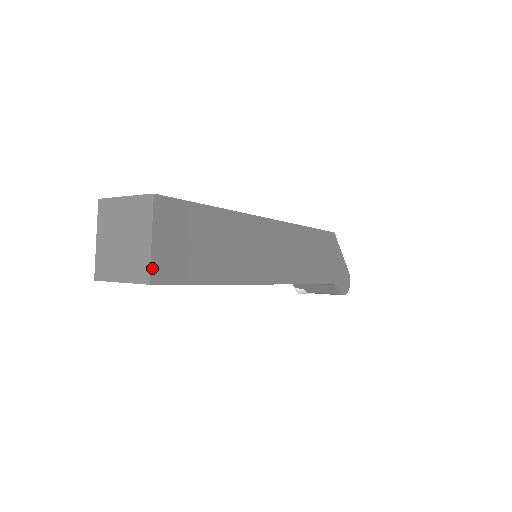
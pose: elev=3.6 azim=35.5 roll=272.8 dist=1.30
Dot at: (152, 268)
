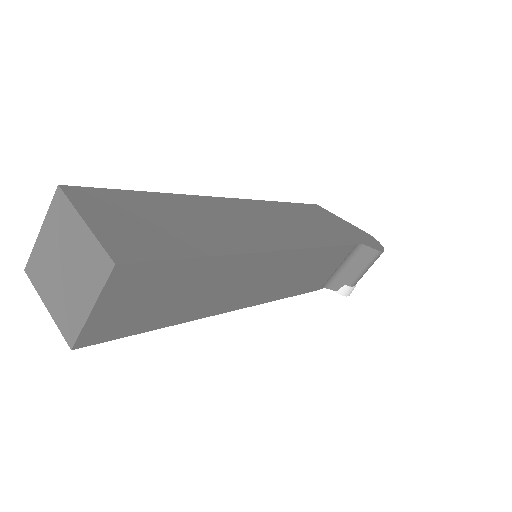
Dot at: (107, 249)
